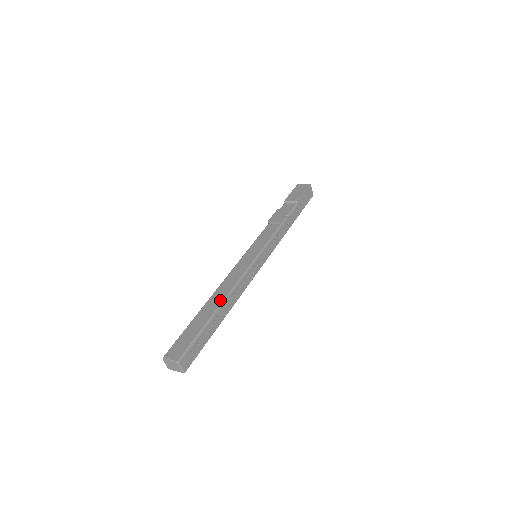
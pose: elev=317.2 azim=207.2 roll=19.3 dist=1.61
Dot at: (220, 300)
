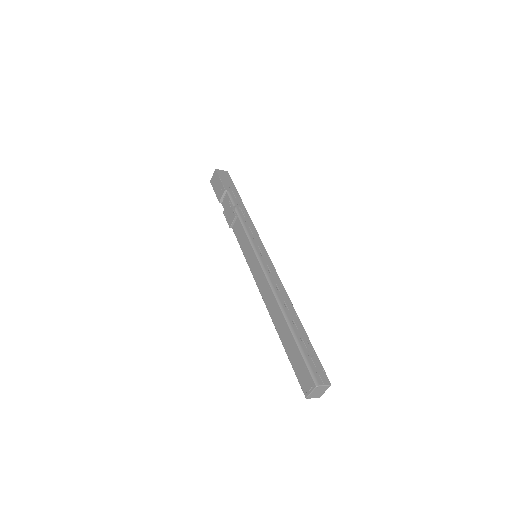
Dot at: (279, 313)
